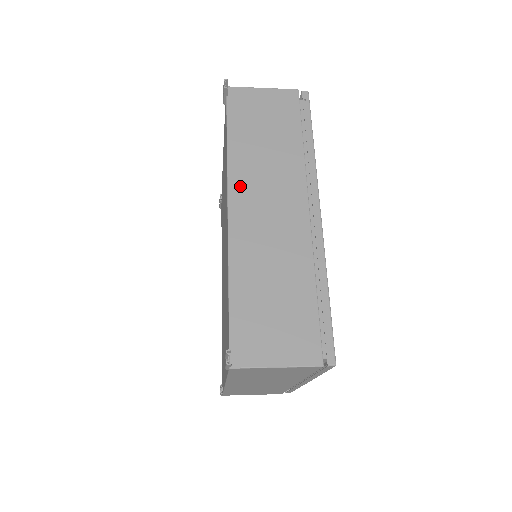
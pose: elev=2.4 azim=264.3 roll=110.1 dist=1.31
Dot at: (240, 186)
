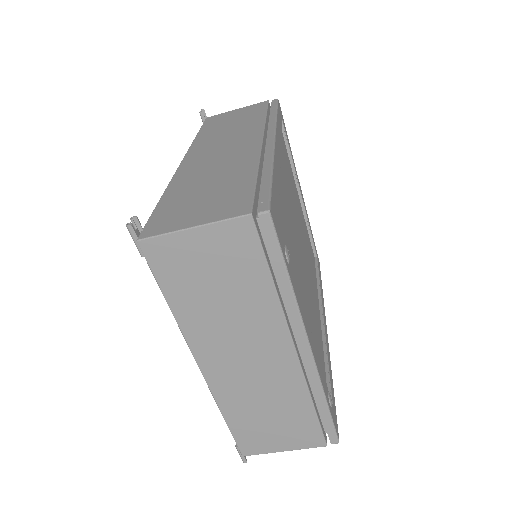
Dot at: (198, 148)
